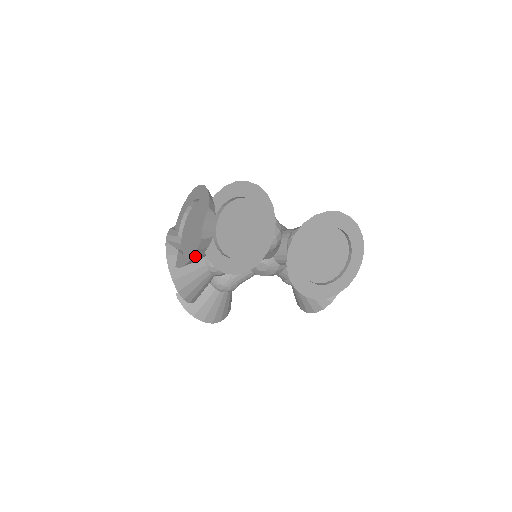
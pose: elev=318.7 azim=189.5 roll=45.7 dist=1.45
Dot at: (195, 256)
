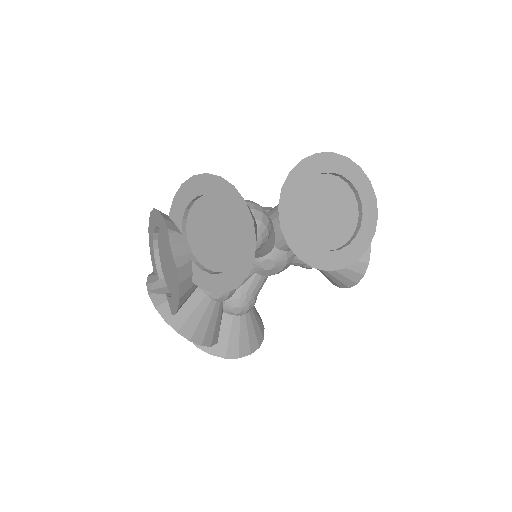
Dot at: (182, 292)
